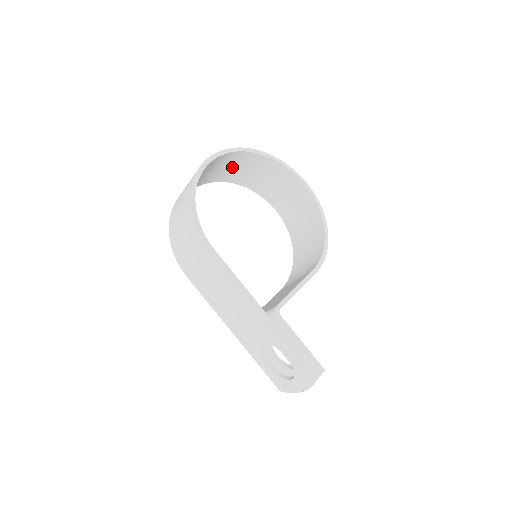
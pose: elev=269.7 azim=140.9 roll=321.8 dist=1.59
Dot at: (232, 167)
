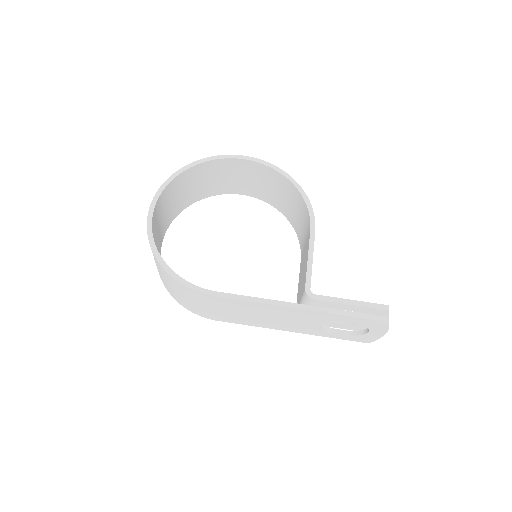
Dot at: (174, 199)
